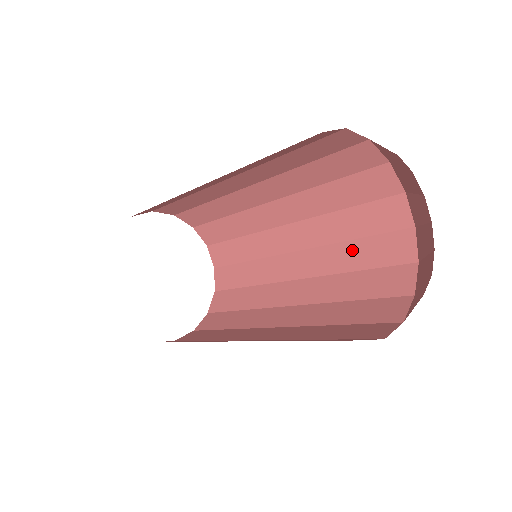
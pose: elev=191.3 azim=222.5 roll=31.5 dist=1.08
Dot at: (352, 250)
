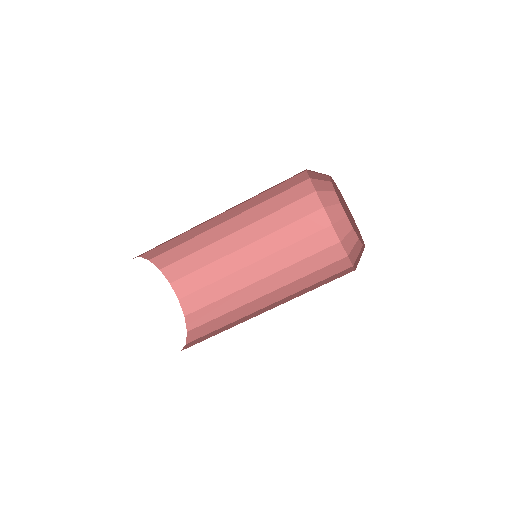
Dot at: (310, 278)
